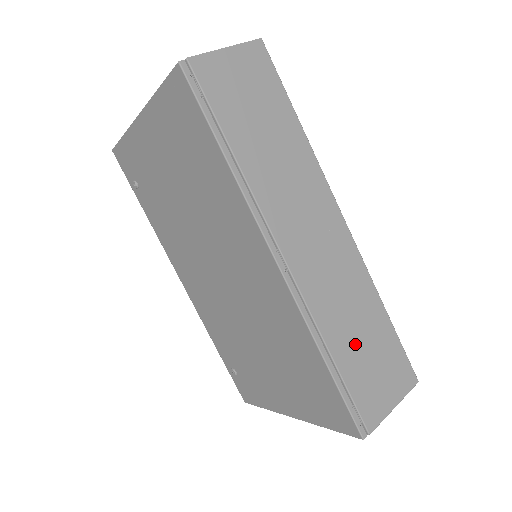
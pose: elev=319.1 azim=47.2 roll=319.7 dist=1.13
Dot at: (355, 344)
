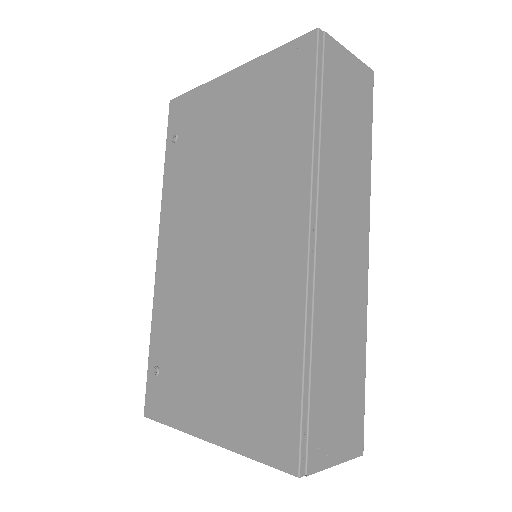
Dot at: (333, 369)
